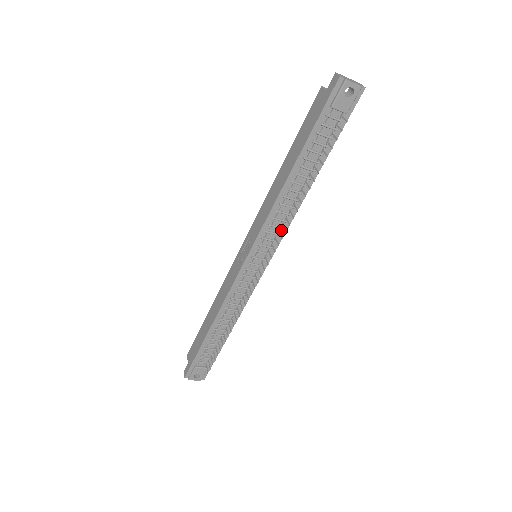
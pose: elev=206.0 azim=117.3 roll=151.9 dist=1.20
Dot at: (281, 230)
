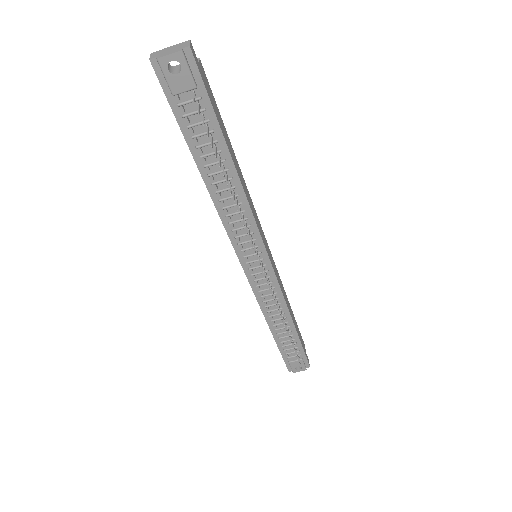
Dot at: (250, 227)
